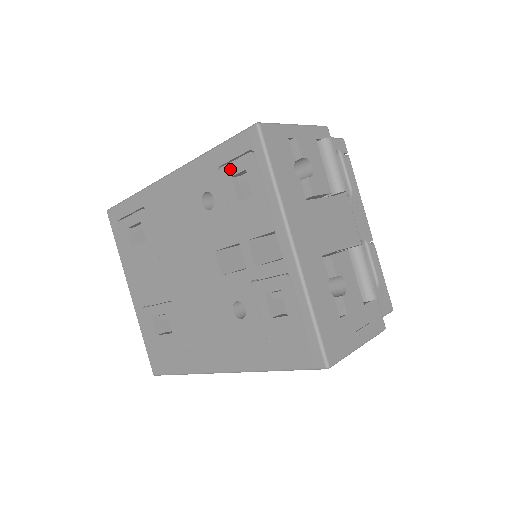
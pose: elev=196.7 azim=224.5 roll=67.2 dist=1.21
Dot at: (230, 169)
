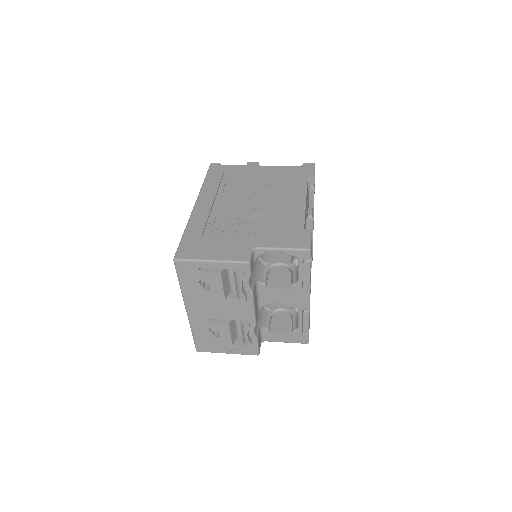
Dot at: occluded
